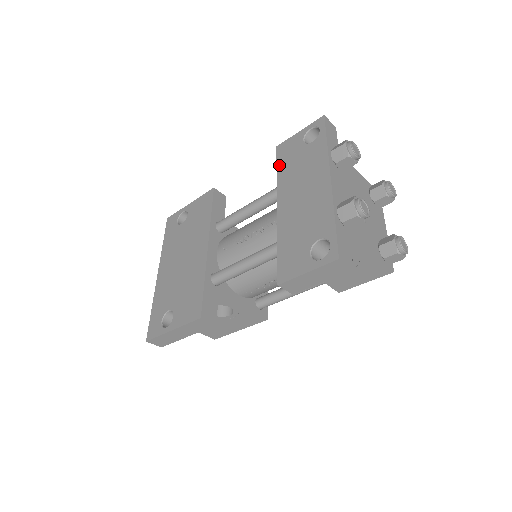
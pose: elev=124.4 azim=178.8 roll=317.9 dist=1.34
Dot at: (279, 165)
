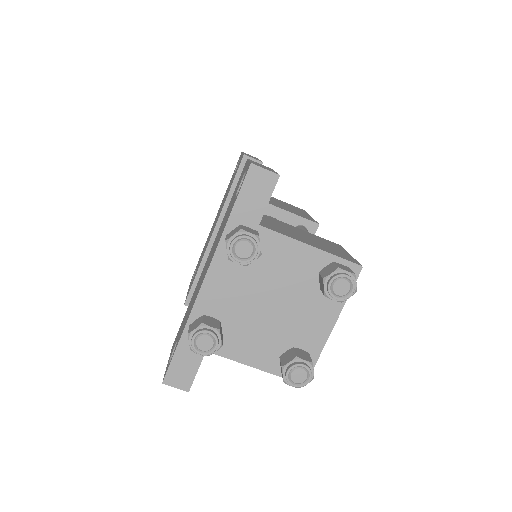
Dot at: occluded
